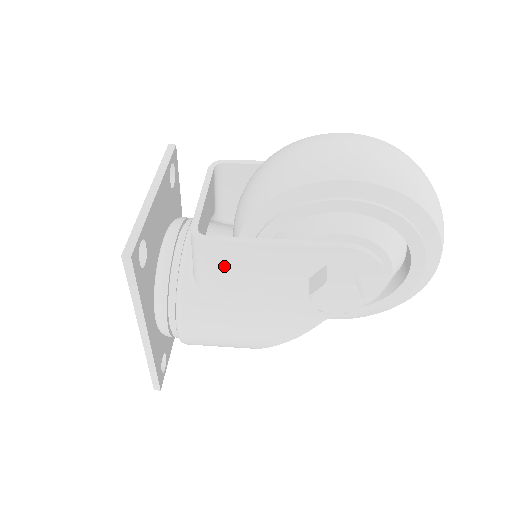
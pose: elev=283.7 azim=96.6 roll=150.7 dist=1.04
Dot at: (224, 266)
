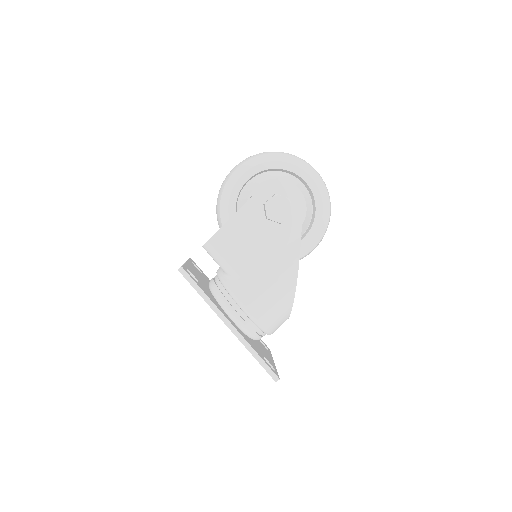
Dot at: (228, 248)
